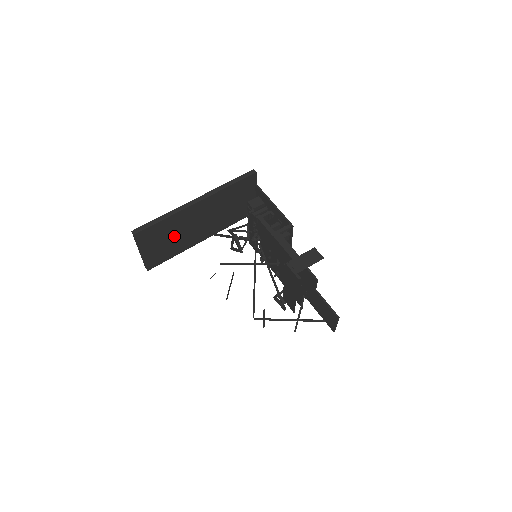
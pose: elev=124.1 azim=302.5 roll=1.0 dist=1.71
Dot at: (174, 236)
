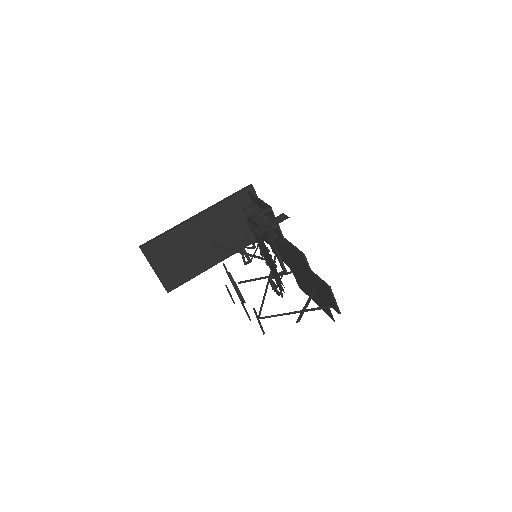
Dot at: (184, 254)
